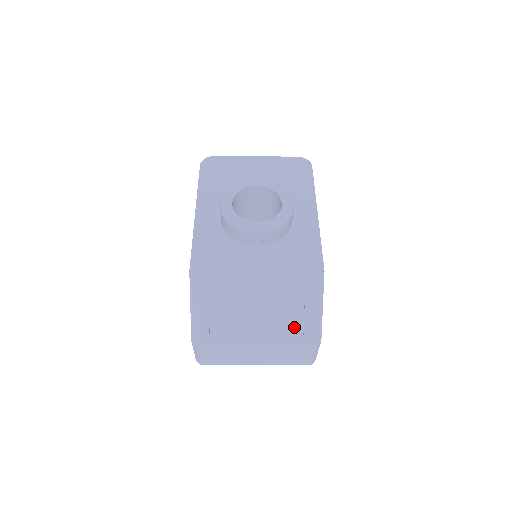
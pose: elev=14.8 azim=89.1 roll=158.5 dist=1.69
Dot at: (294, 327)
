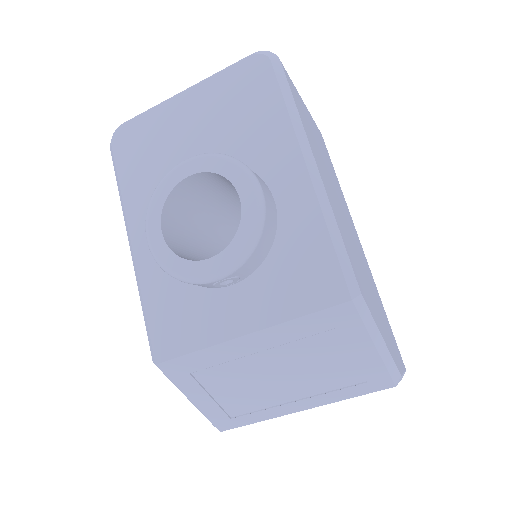
Dot at: (347, 377)
